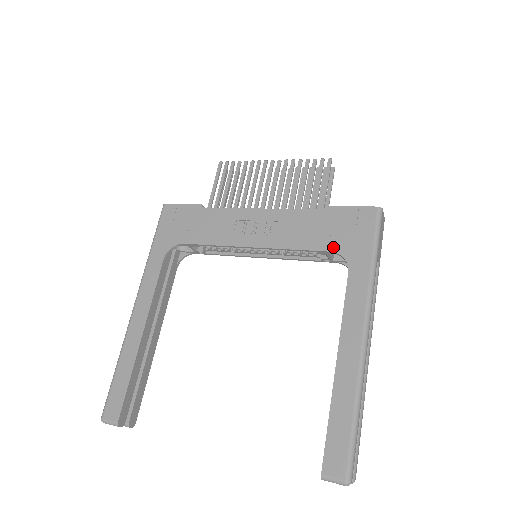
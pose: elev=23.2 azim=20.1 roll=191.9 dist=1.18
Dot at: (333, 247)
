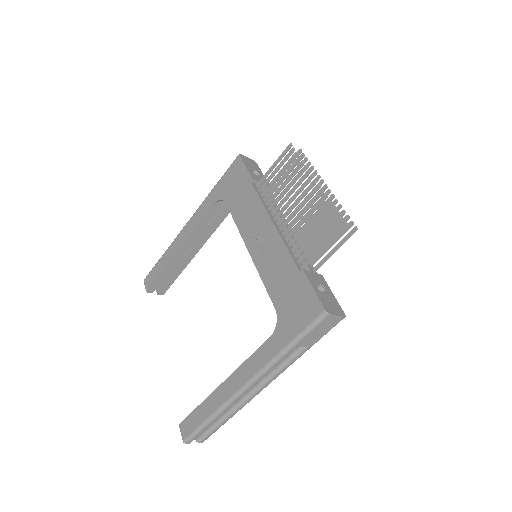
Dot at: (279, 308)
